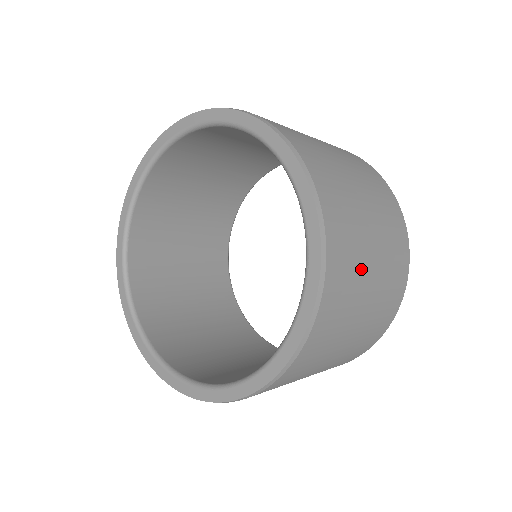
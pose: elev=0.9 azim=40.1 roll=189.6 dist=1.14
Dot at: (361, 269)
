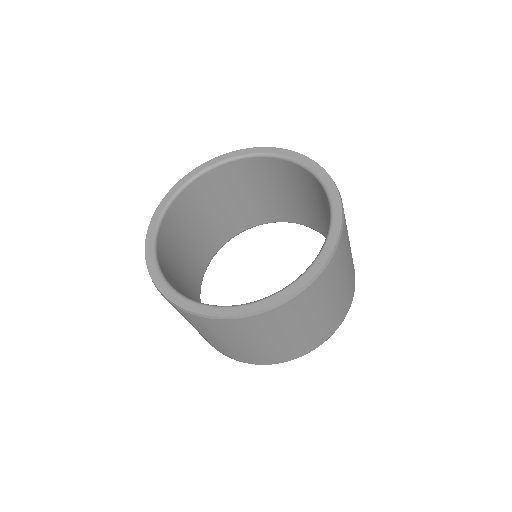
Dot at: (317, 307)
